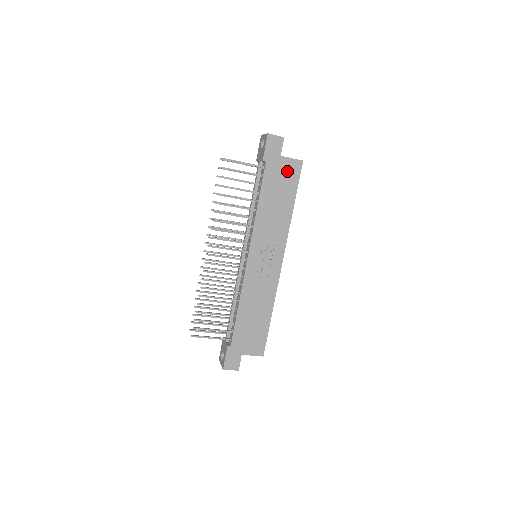
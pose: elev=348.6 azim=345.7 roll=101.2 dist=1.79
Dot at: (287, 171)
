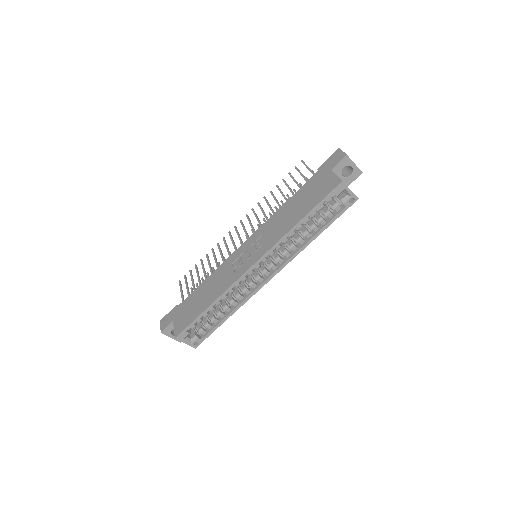
Dot at: (324, 185)
